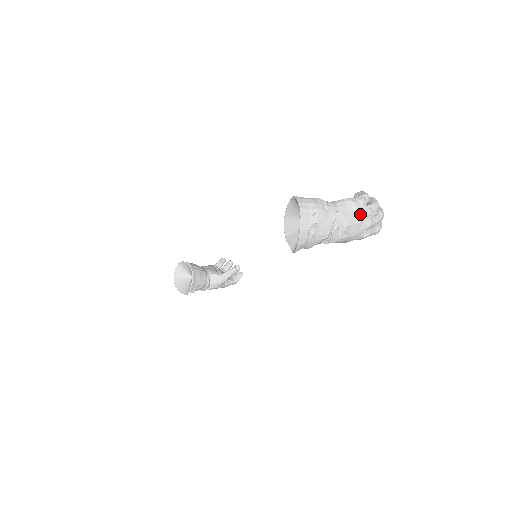
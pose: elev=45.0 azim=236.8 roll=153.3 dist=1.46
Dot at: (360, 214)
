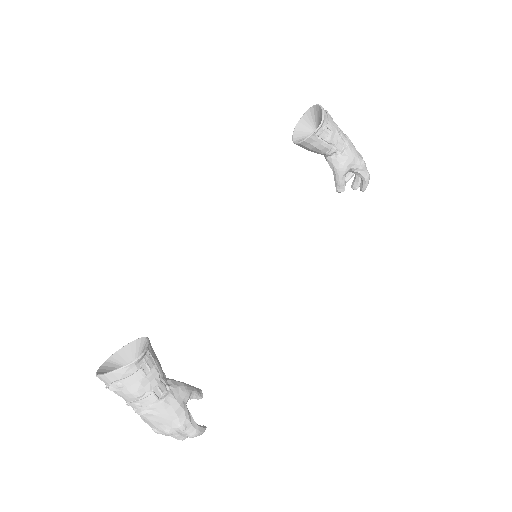
Dot at: occluded
